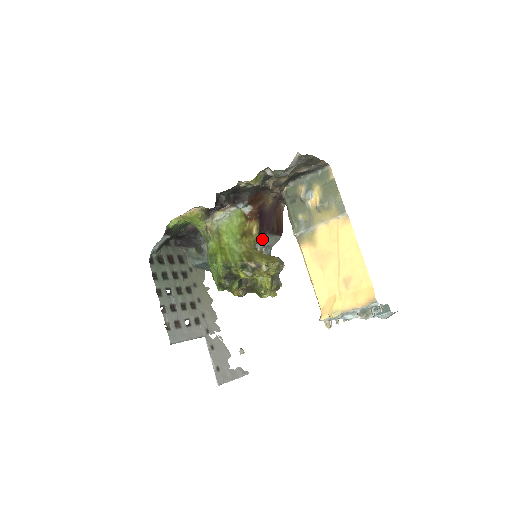
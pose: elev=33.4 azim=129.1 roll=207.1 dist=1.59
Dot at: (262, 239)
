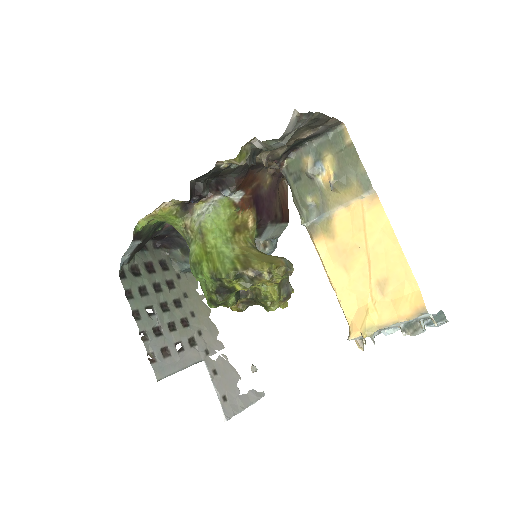
Dot at: (262, 231)
